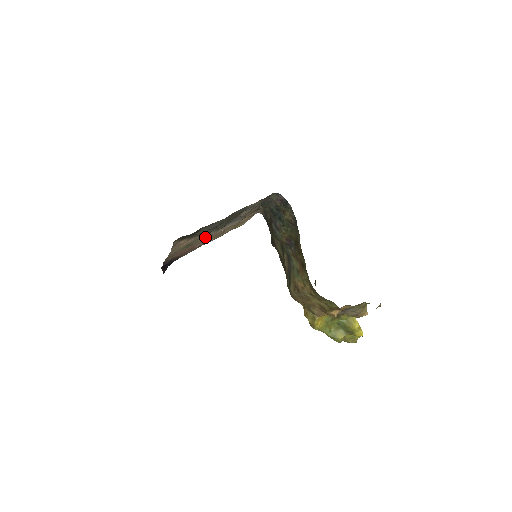
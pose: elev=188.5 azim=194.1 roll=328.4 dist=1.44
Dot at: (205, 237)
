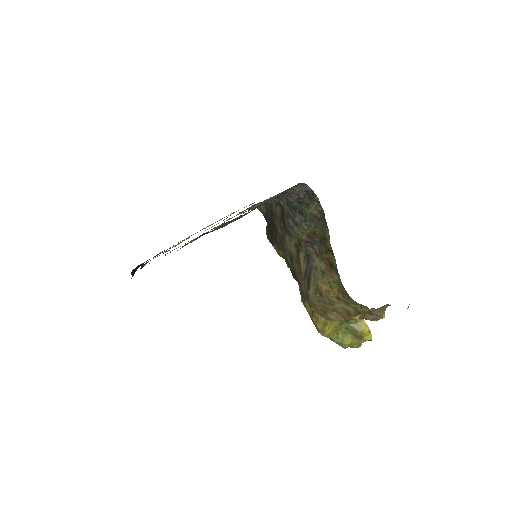
Dot at: occluded
